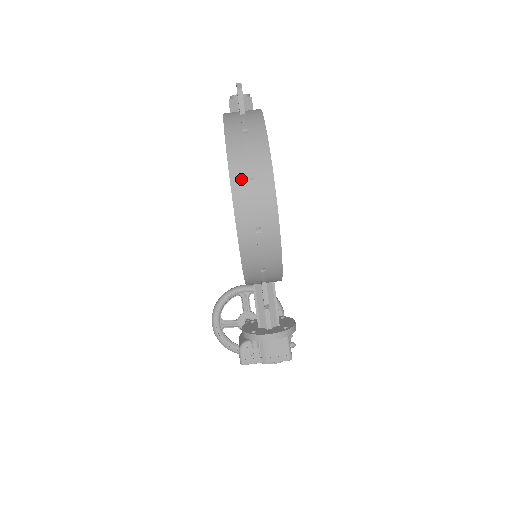
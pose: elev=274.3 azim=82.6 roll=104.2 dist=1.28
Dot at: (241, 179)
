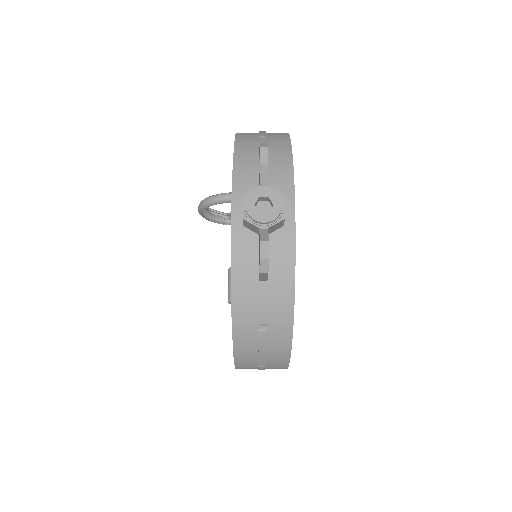
Dot at: (248, 365)
